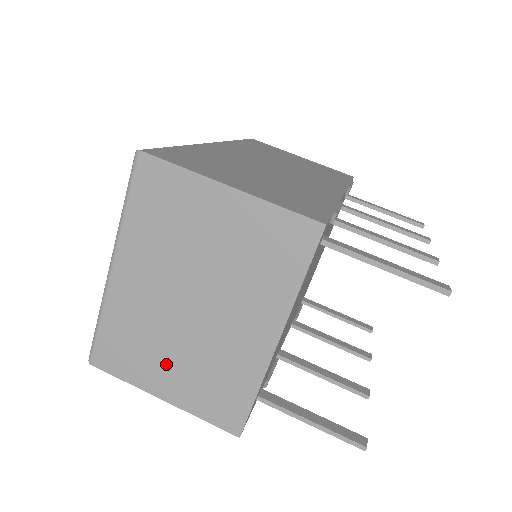
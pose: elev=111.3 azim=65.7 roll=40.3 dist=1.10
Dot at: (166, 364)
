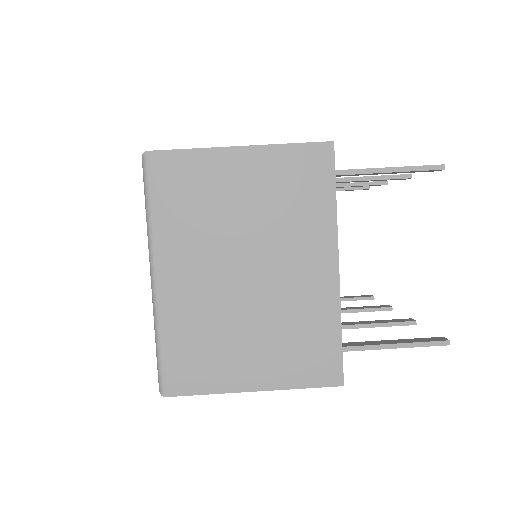
Dot at: (244, 349)
